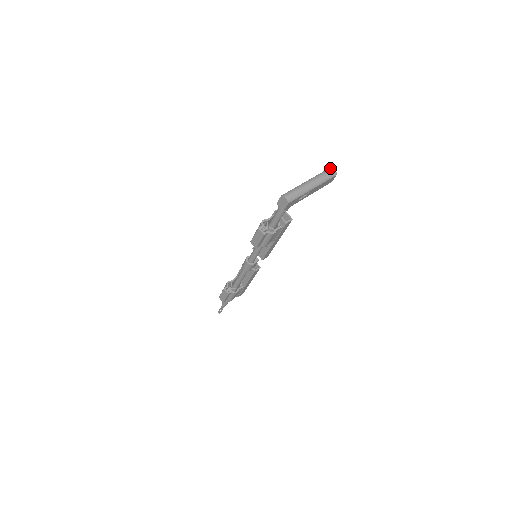
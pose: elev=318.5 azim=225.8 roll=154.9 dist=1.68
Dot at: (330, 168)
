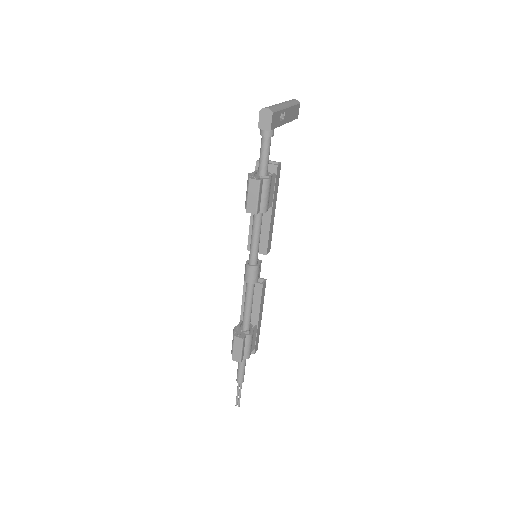
Dot at: occluded
